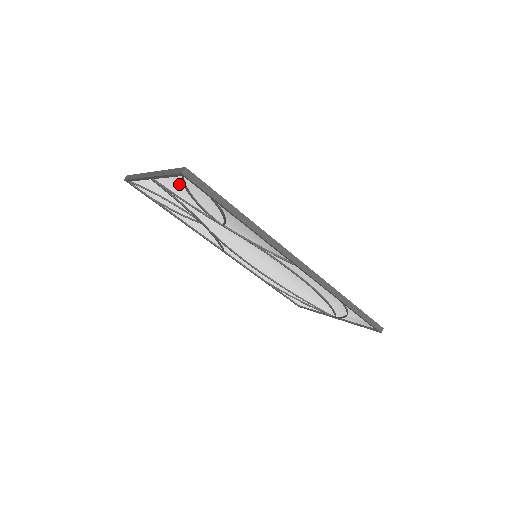
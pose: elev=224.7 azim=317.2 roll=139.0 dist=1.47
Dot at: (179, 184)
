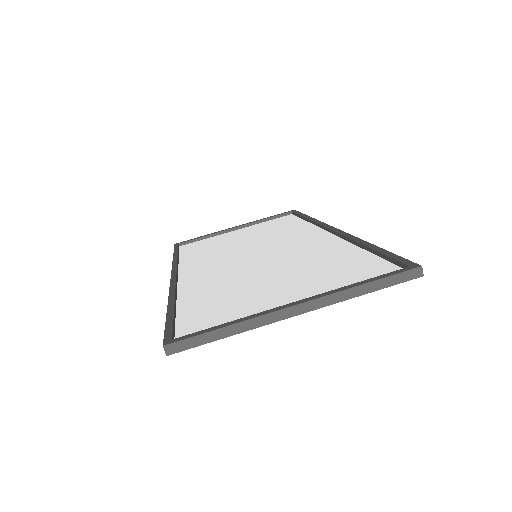
Dot at: occluded
